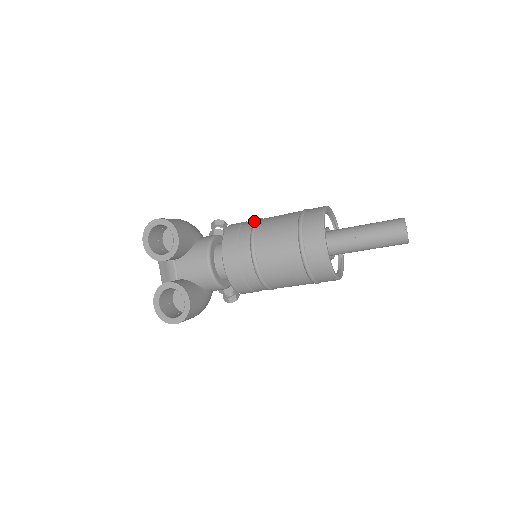
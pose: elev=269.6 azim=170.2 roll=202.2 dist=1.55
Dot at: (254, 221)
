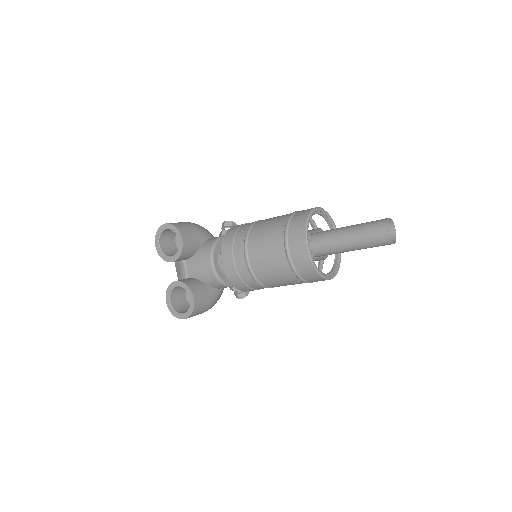
Dot at: (251, 223)
